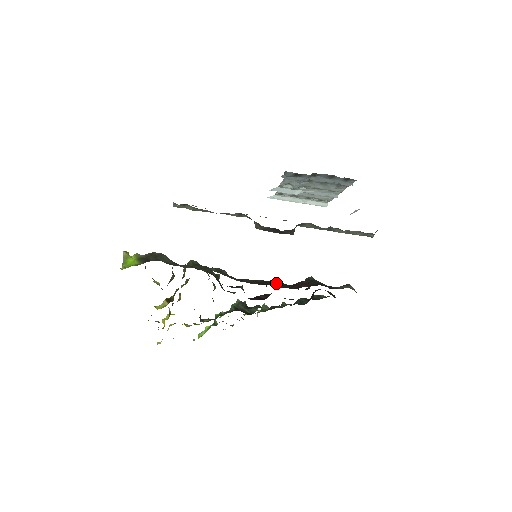
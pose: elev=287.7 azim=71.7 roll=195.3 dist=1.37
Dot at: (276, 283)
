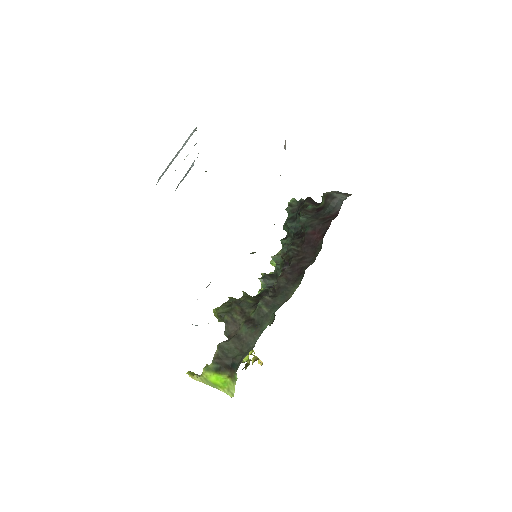
Dot at: (293, 255)
